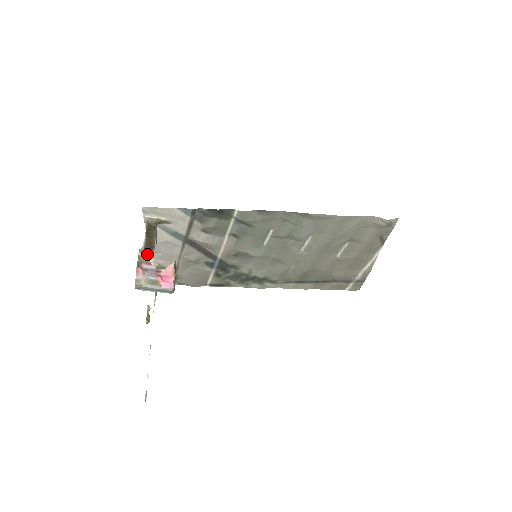
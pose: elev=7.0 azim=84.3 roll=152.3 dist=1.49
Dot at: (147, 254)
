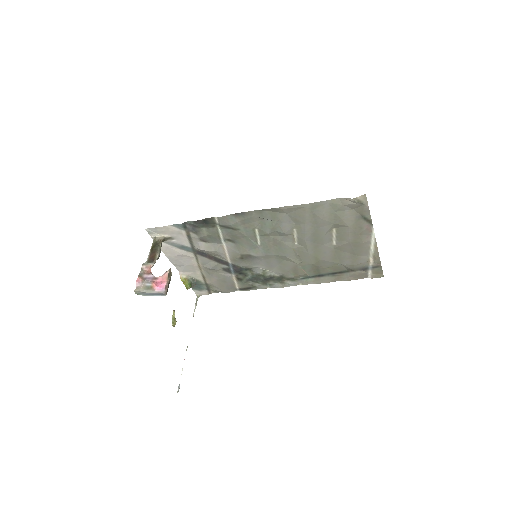
Dot at: (149, 266)
